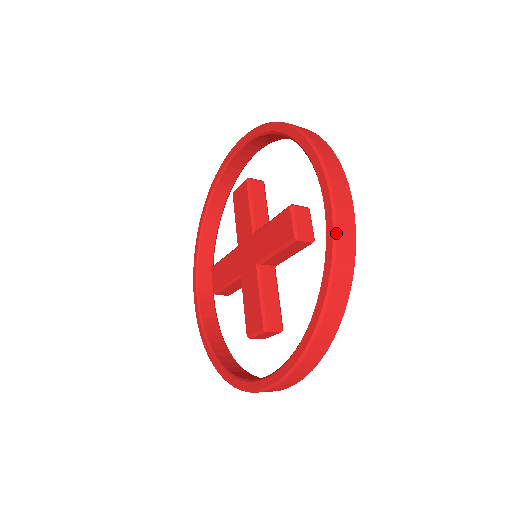
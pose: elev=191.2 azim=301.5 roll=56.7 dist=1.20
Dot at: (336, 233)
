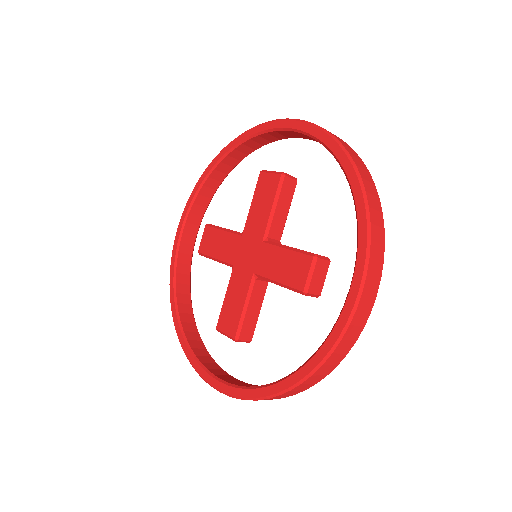
Dot at: (345, 333)
